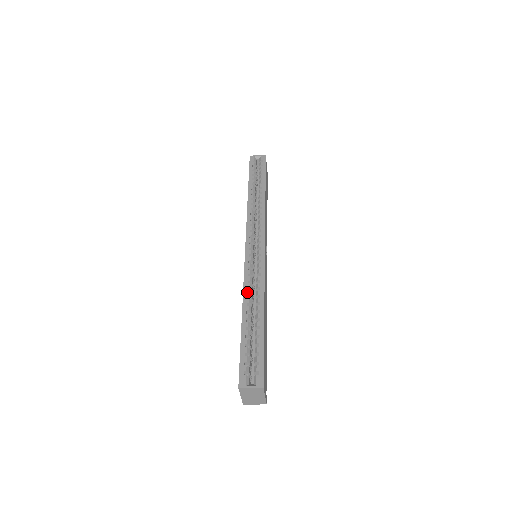
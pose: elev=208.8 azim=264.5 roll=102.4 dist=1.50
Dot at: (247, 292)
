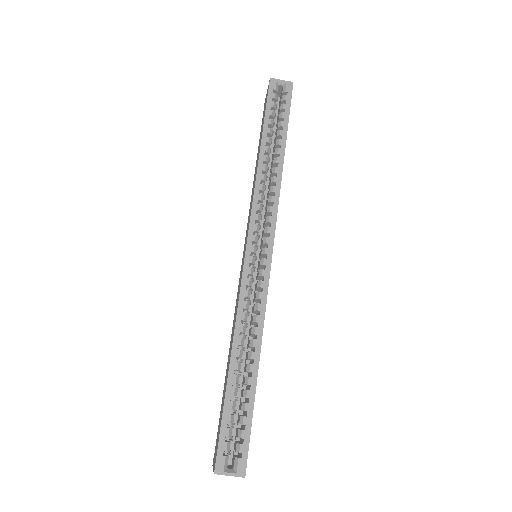
Dot at: (240, 327)
